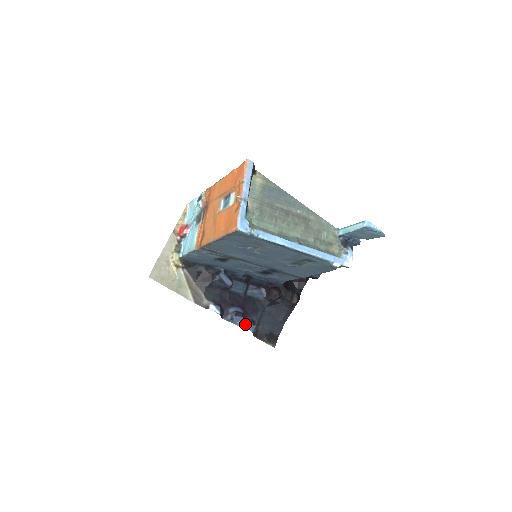
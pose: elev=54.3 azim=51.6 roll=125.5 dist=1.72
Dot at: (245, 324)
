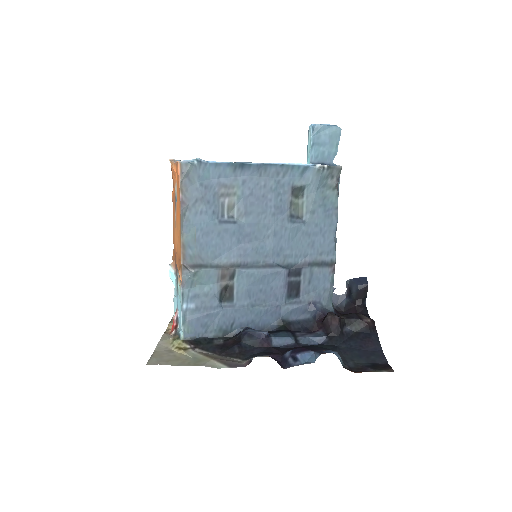
Dot at: (318, 353)
